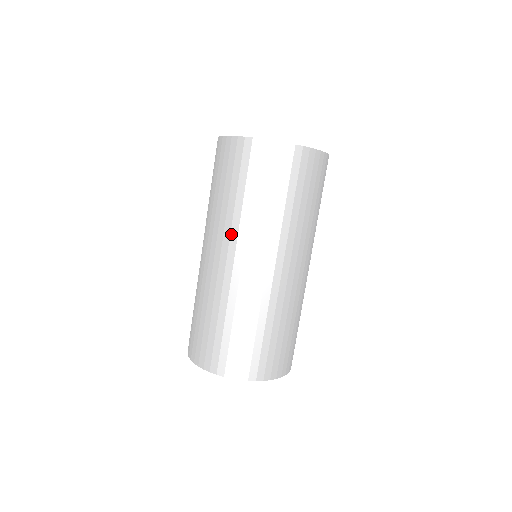
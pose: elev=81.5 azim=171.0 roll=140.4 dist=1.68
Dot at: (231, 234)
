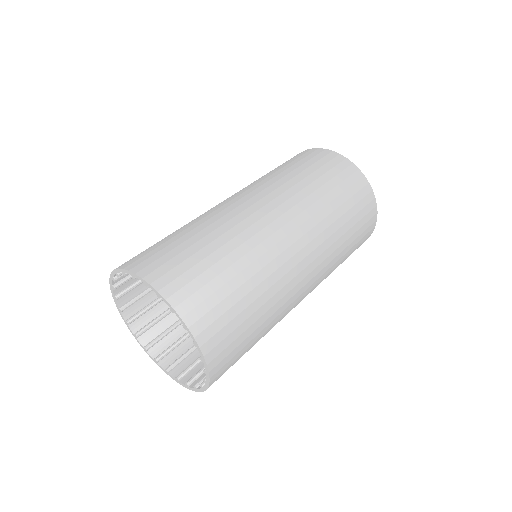
Dot at: occluded
